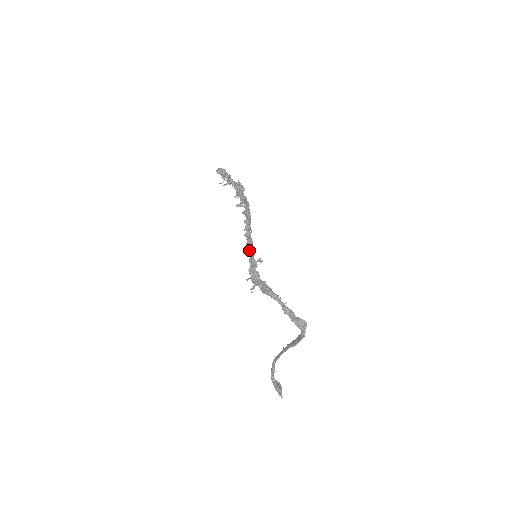
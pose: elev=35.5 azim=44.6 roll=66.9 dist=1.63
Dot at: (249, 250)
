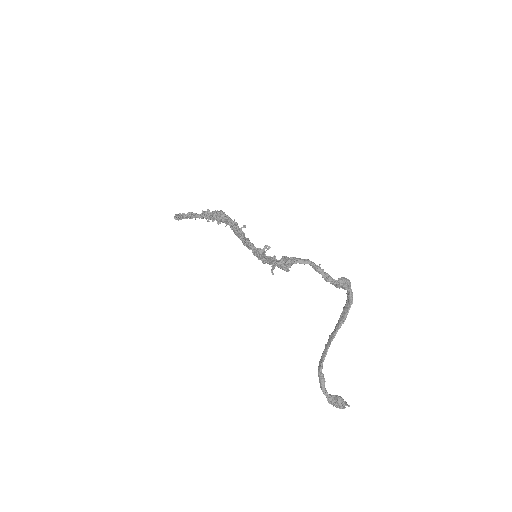
Dot at: (250, 243)
